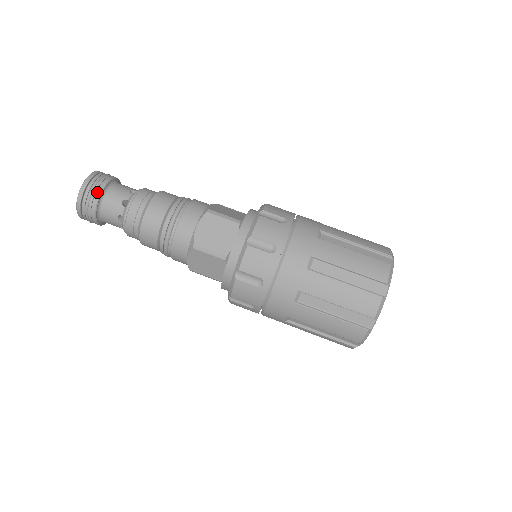
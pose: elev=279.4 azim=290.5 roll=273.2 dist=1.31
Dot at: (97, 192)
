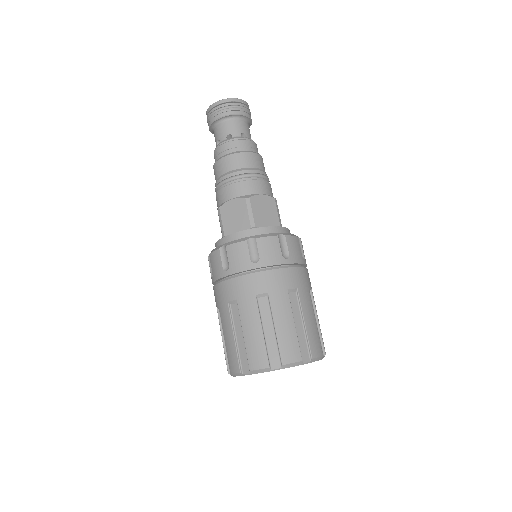
Dot at: (241, 111)
